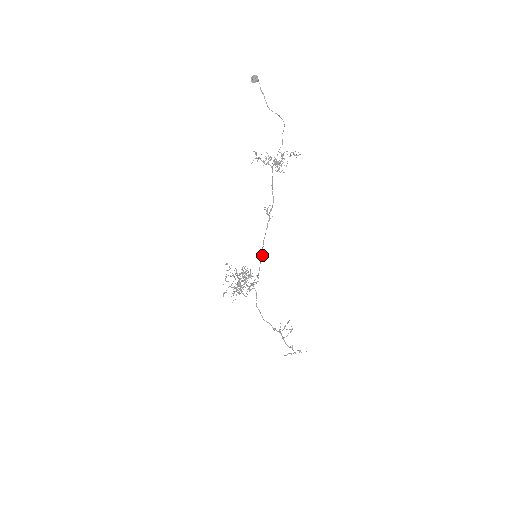
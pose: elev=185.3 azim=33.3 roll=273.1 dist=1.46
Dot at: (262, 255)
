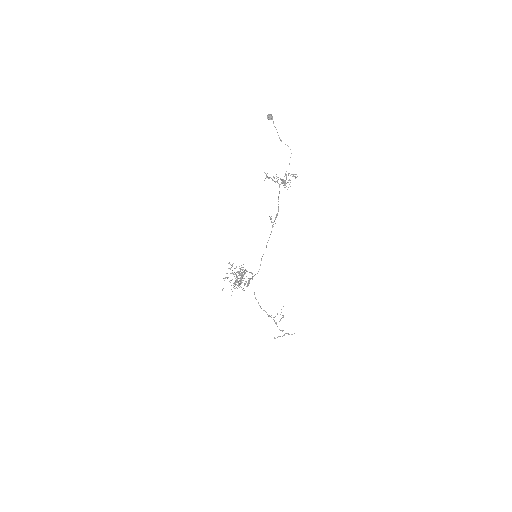
Dot at: occluded
